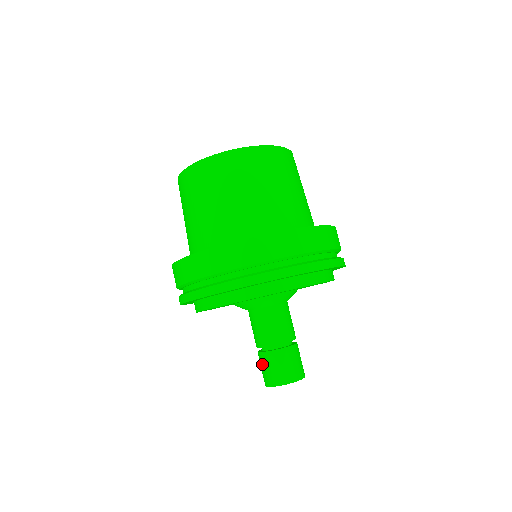
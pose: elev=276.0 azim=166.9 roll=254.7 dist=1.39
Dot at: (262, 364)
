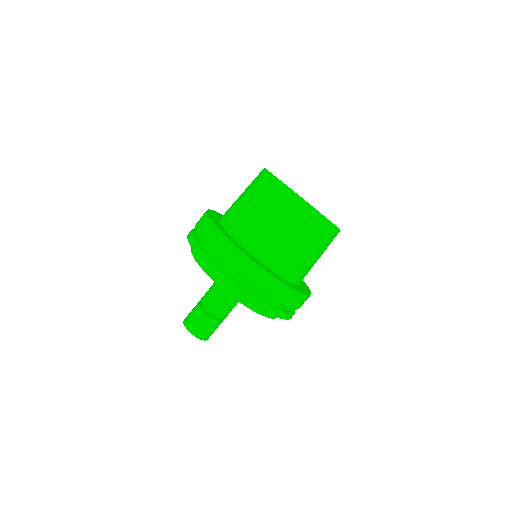
Dot at: (200, 319)
